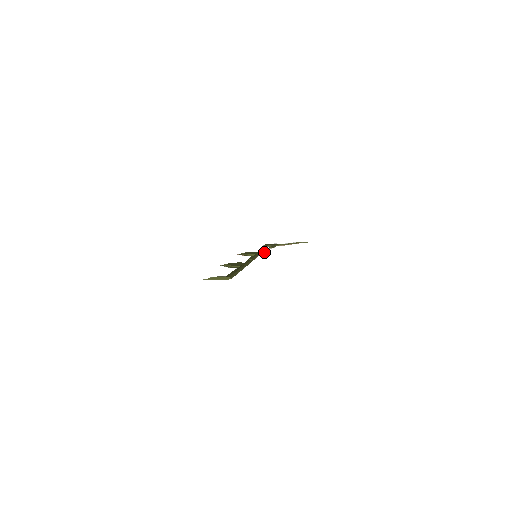
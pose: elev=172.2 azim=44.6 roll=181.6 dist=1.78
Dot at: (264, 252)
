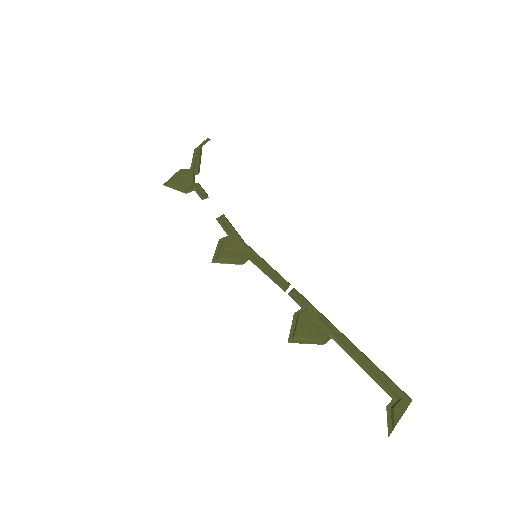
Dot at: (232, 227)
